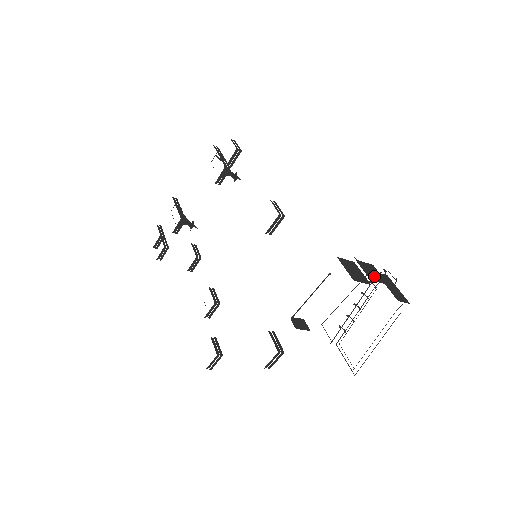
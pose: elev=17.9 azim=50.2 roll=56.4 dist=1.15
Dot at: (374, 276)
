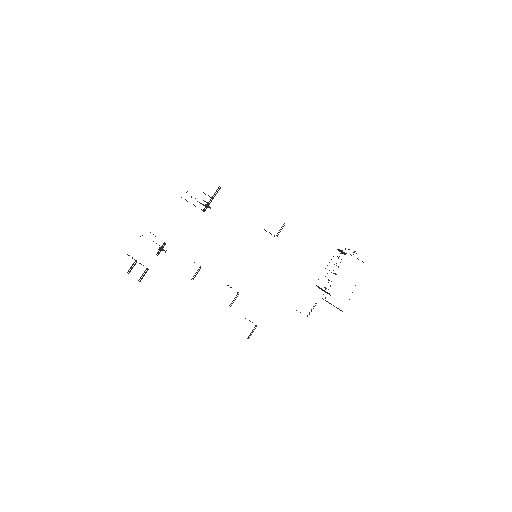
Dot at: occluded
